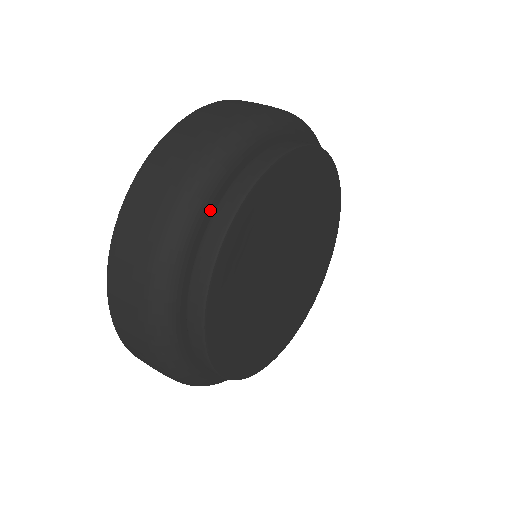
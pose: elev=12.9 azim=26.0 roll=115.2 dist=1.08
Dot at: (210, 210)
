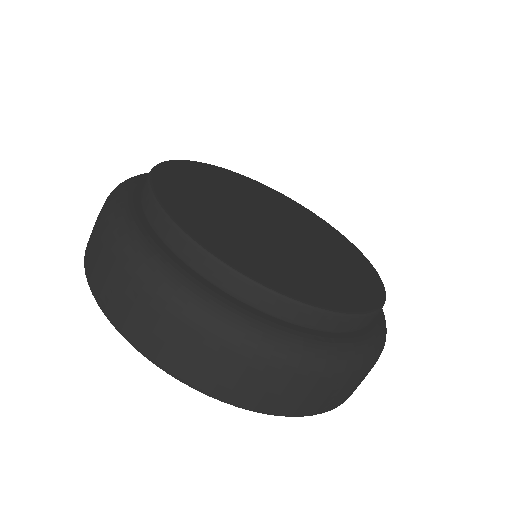
Dot at: (145, 180)
